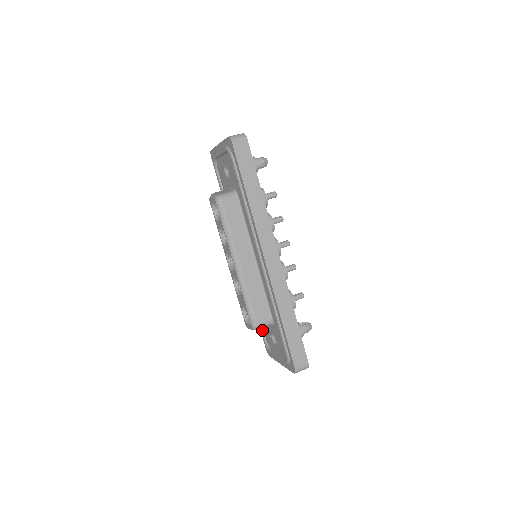
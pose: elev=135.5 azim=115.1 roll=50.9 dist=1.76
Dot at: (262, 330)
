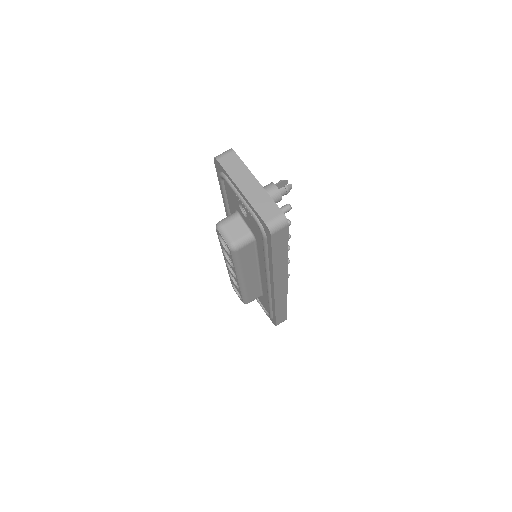
Dot at: occluded
